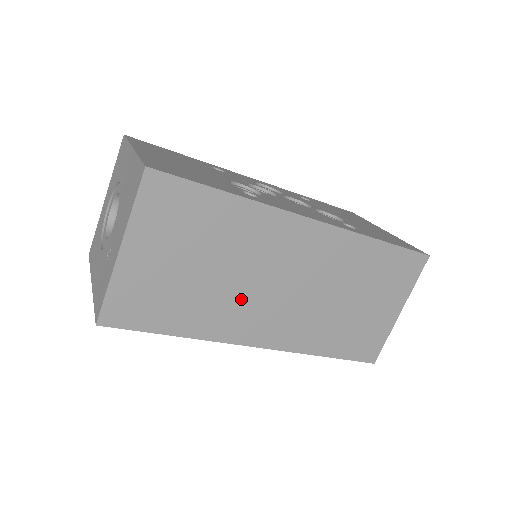
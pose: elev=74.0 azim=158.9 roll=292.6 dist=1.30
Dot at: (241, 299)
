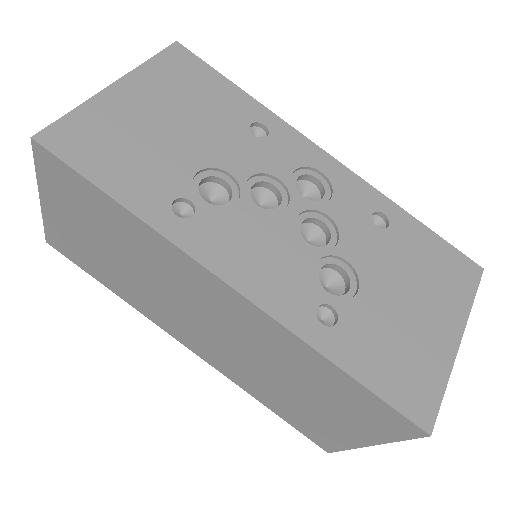
Dot at: (160, 302)
